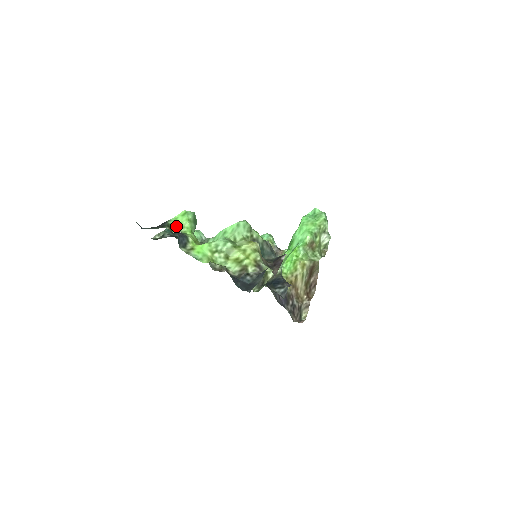
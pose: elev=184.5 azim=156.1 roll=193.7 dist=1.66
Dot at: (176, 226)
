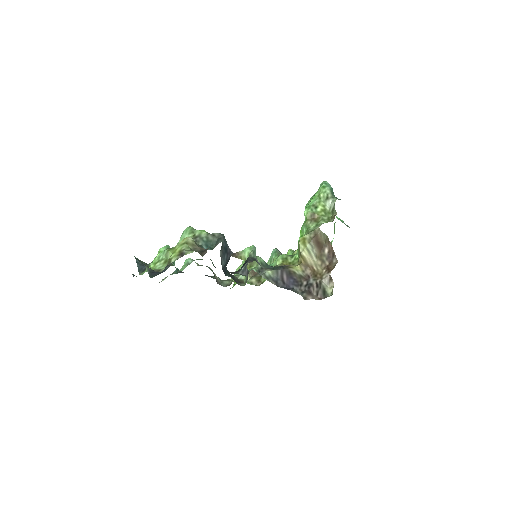
Dot at: occluded
